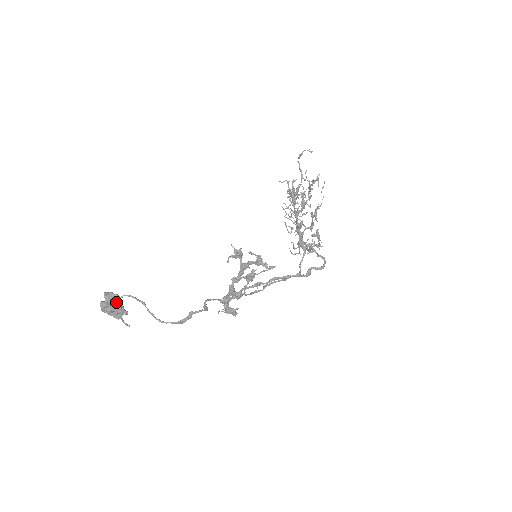
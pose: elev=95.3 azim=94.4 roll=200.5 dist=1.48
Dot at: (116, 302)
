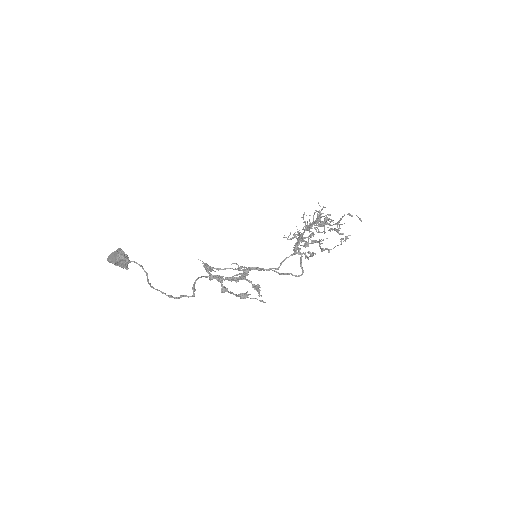
Dot at: (124, 264)
